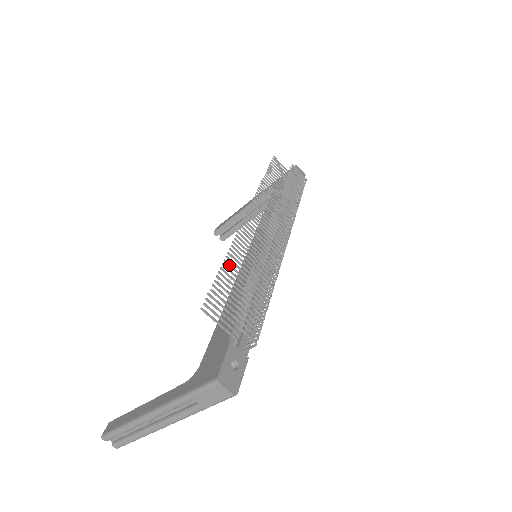
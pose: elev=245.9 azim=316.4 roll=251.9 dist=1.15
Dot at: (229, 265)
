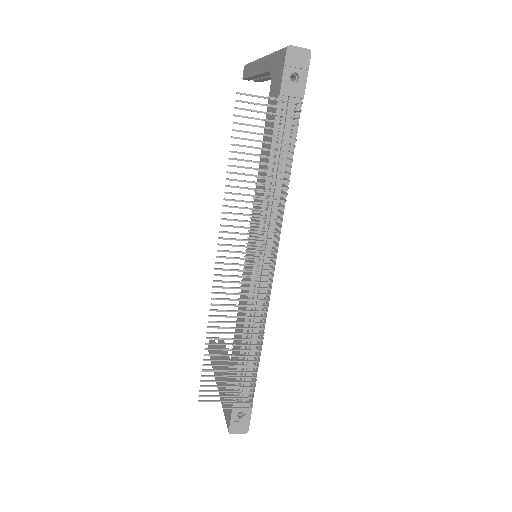
Dot at: (212, 344)
